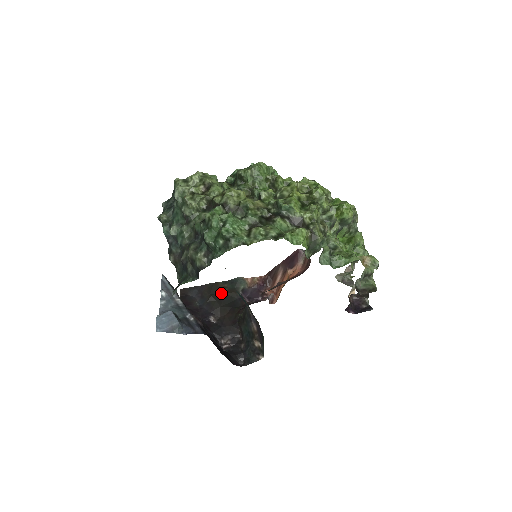
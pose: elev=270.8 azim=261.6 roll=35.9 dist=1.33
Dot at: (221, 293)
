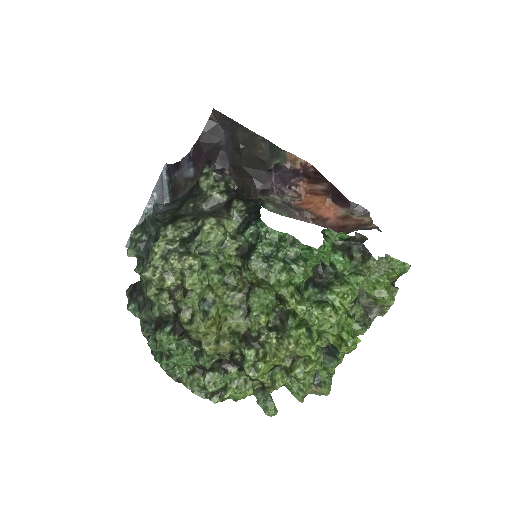
Dot at: (252, 151)
